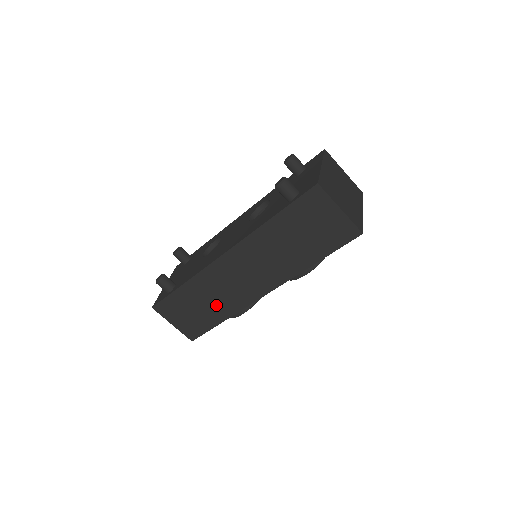
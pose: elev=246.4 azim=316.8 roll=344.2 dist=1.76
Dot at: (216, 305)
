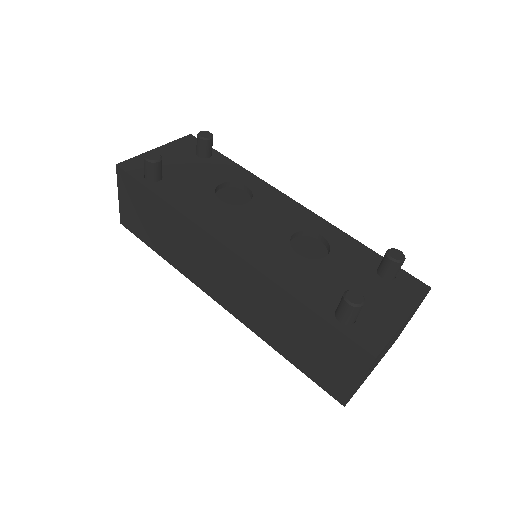
Dot at: (171, 246)
